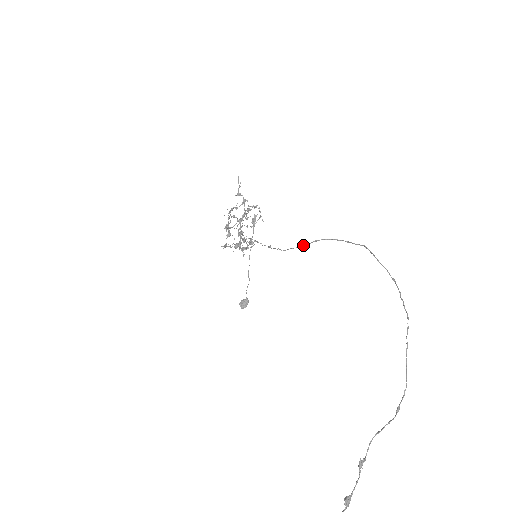
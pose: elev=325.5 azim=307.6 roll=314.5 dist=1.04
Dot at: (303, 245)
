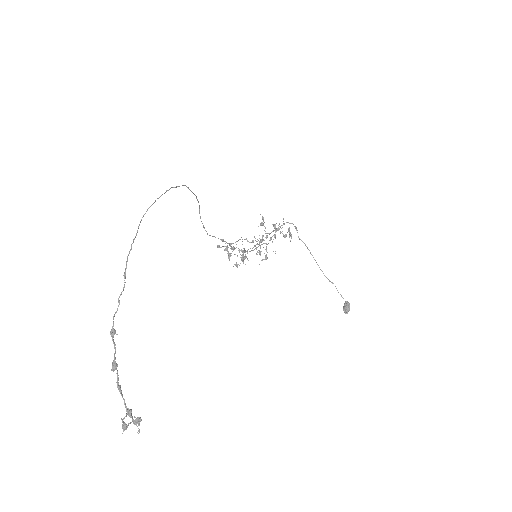
Dot at: occluded
